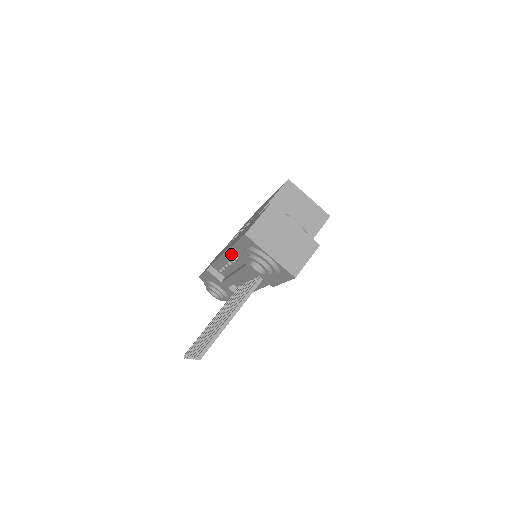
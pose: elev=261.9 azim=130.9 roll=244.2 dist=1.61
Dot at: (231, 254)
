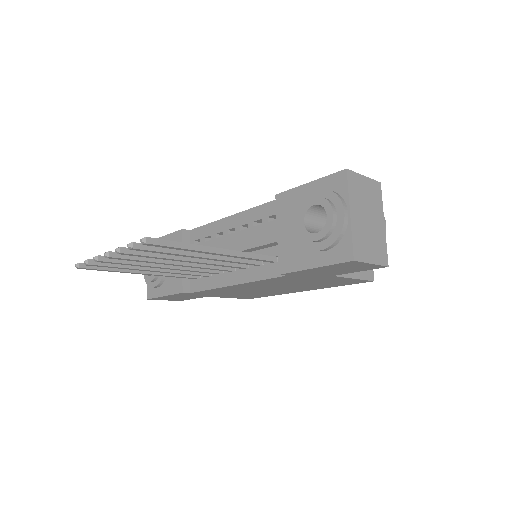
Dot at: (255, 215)
